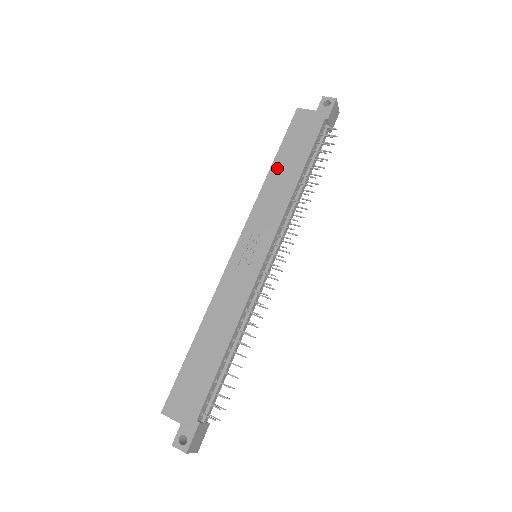
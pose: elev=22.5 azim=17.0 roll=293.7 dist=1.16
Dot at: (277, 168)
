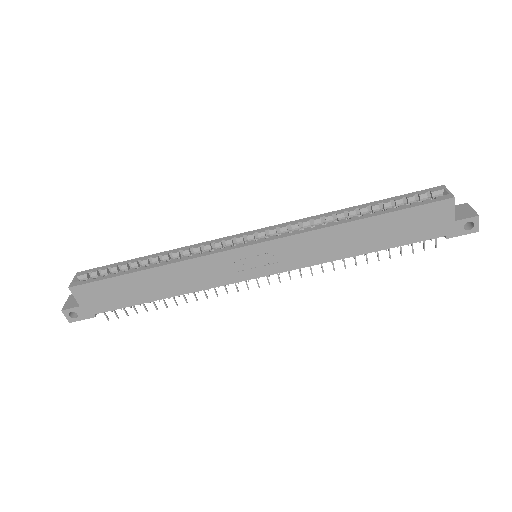
Dot at: (361, 227)
